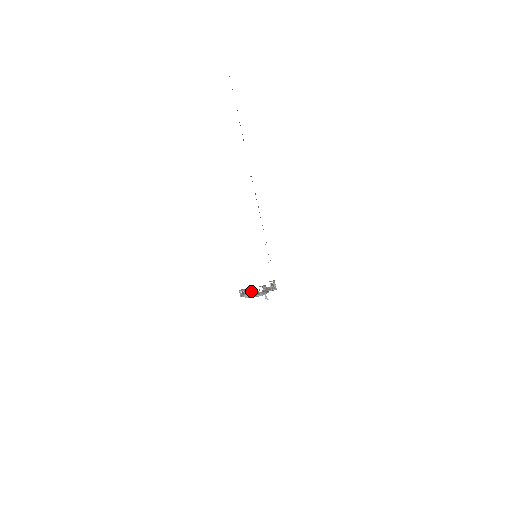
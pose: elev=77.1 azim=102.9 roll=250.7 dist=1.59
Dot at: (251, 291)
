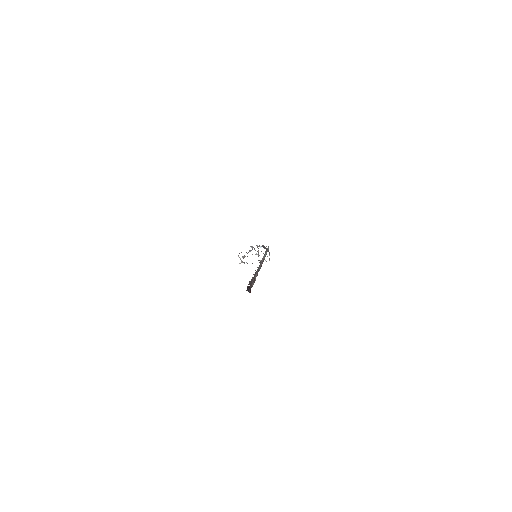
Dot at: occluded
